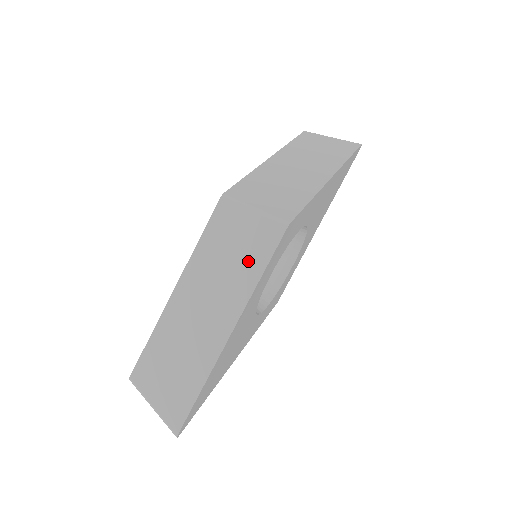
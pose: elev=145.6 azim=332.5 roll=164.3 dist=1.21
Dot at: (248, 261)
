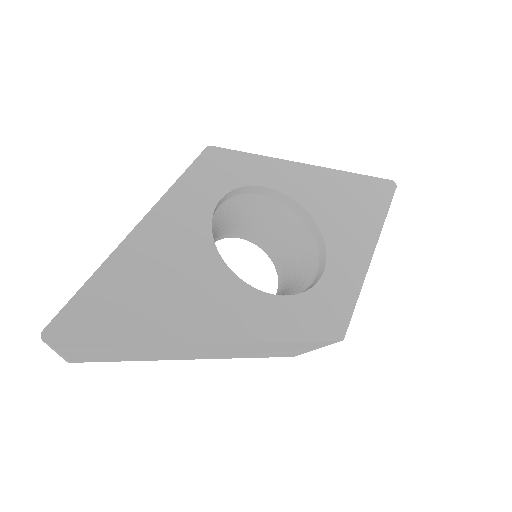
Dot at: occluded
